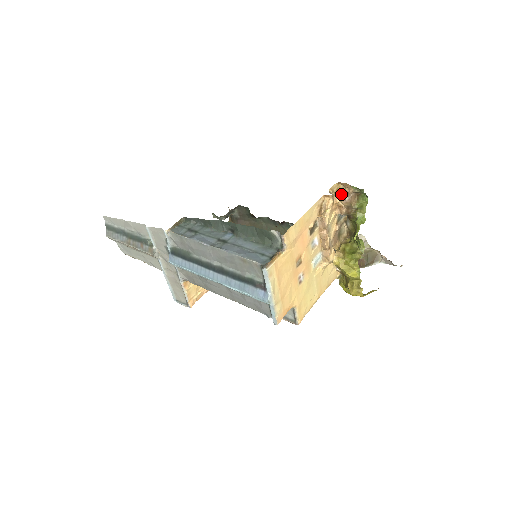
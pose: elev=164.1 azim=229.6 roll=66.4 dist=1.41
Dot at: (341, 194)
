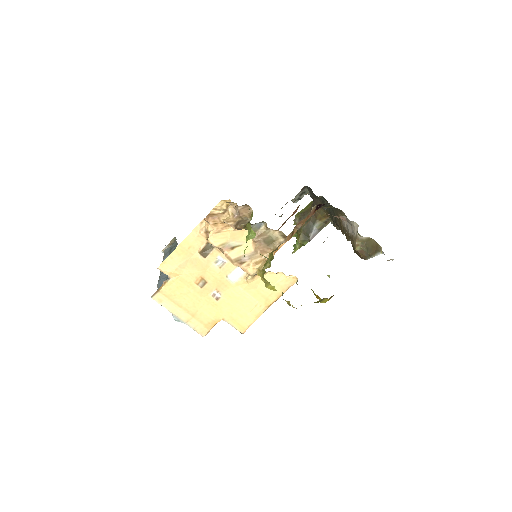
Dot at: (228, 211)
